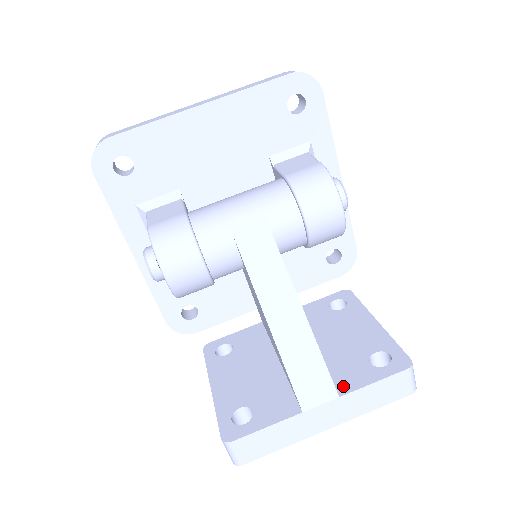
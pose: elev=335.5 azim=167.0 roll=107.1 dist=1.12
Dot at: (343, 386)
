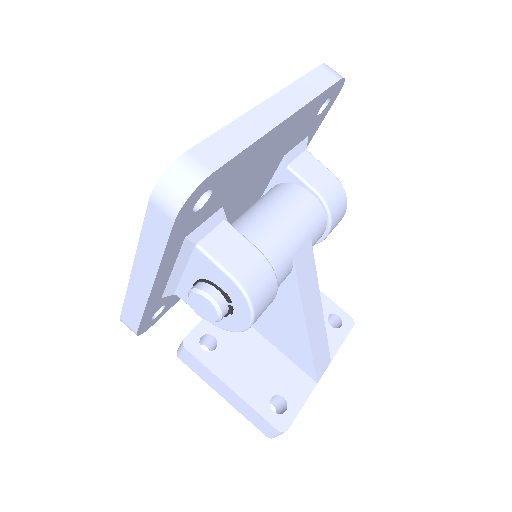
Dot at: occluded
